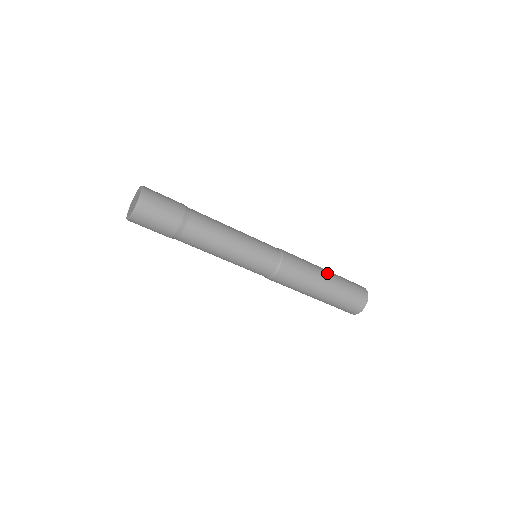
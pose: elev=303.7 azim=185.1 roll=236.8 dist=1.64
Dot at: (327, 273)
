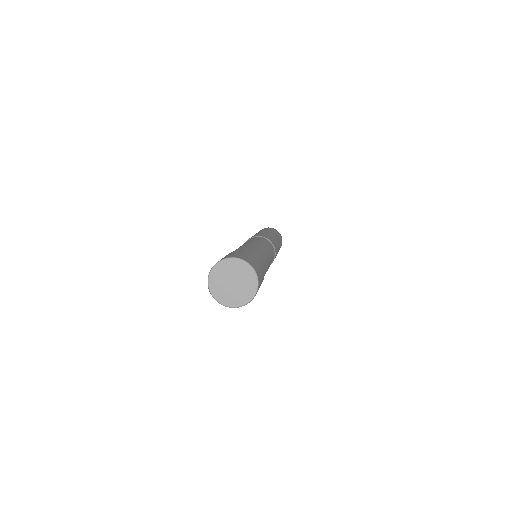
Dot at: occluded
